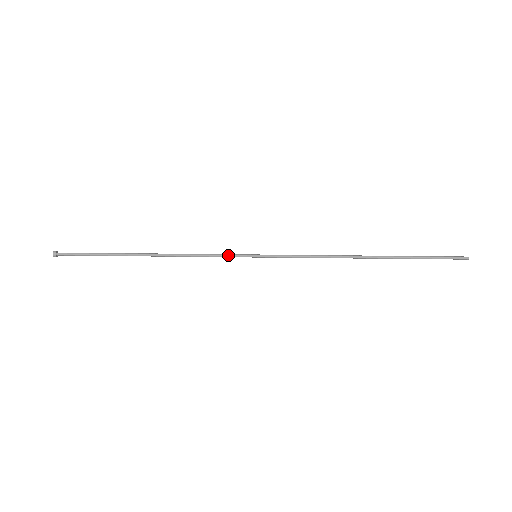
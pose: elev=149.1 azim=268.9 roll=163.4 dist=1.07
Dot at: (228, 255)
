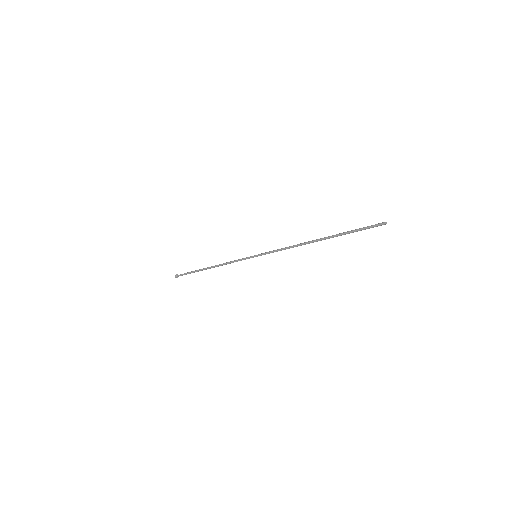
Dot at: (242, 259)
